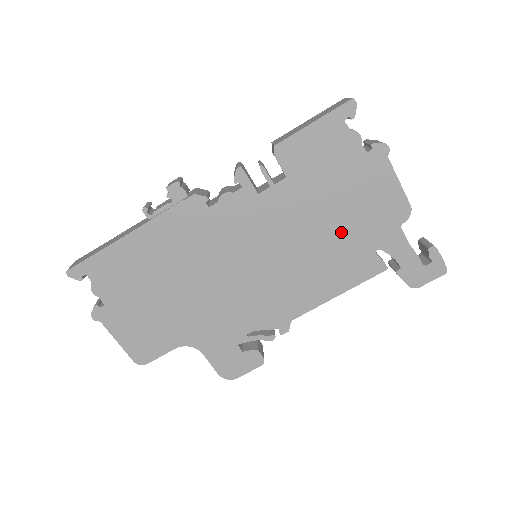
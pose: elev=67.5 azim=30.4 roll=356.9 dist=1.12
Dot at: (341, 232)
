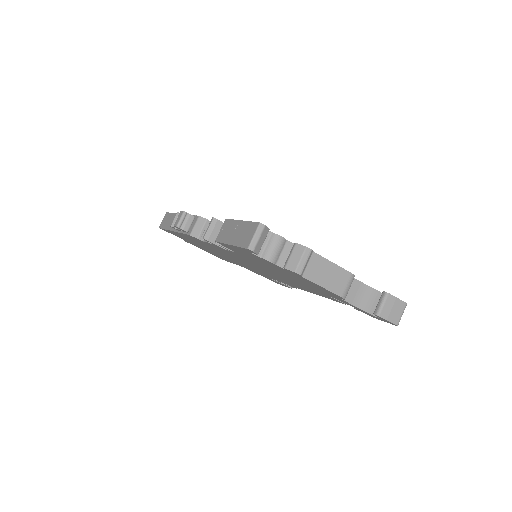
Dot at: (297, 281)
